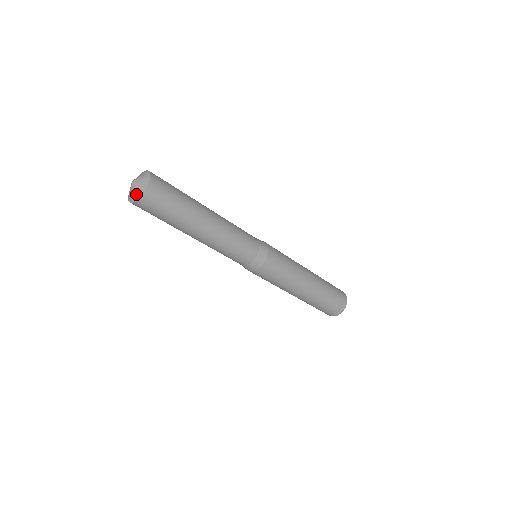
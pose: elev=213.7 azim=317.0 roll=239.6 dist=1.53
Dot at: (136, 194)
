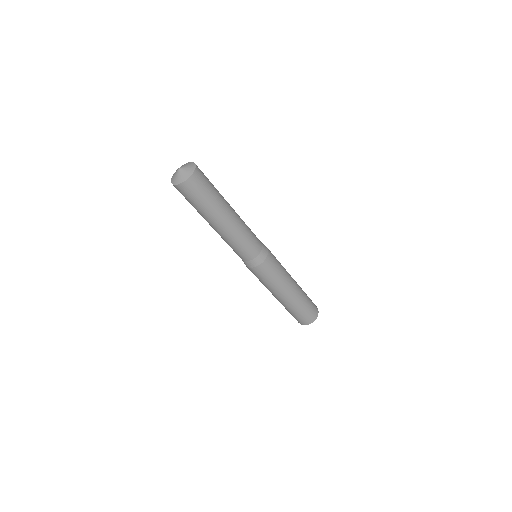
Dot at: (179, 179)
